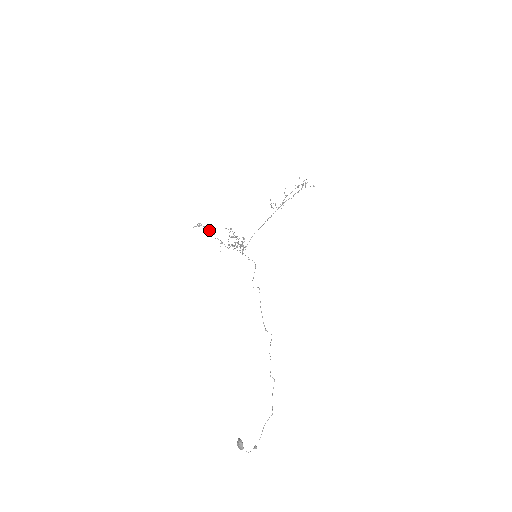
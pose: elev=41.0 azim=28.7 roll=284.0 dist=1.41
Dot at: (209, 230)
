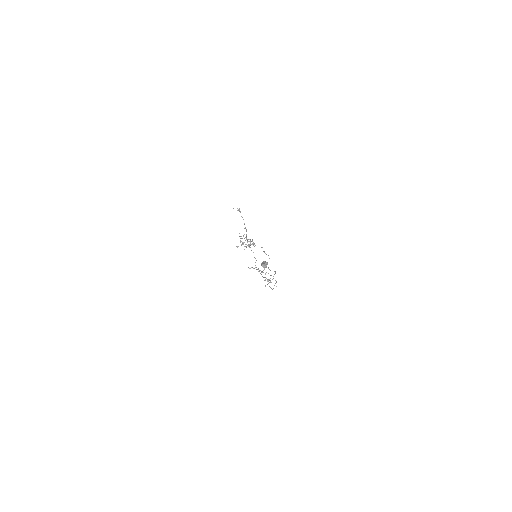
Dot at: occluded
